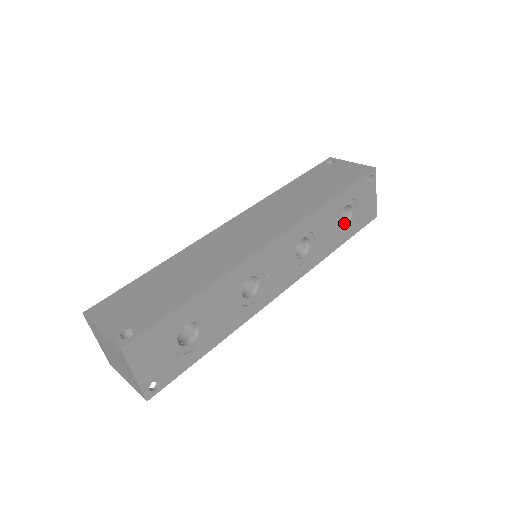
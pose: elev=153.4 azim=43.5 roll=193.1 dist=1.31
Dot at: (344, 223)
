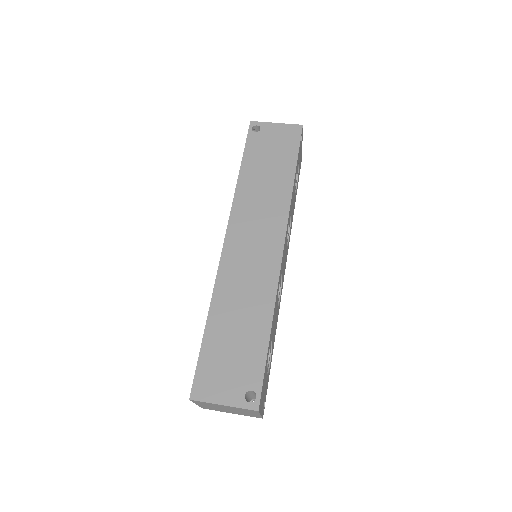
Dot at: occluded
